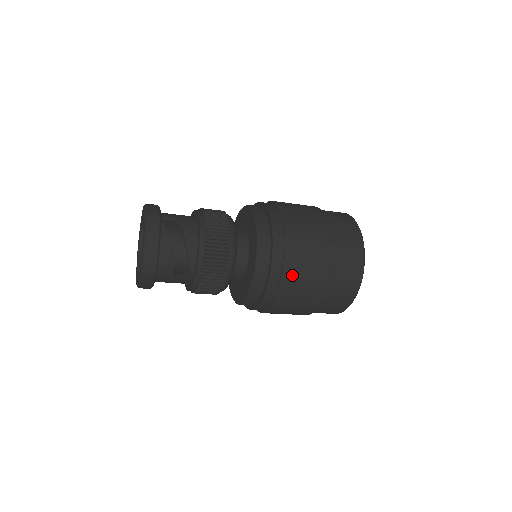
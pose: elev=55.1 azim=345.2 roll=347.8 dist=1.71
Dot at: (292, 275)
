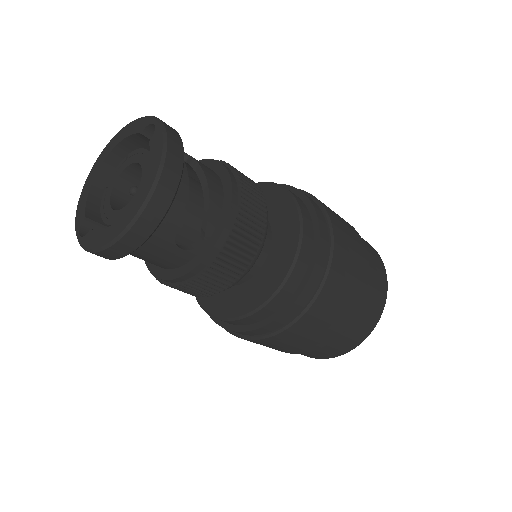
Dot at: (333, 284)
